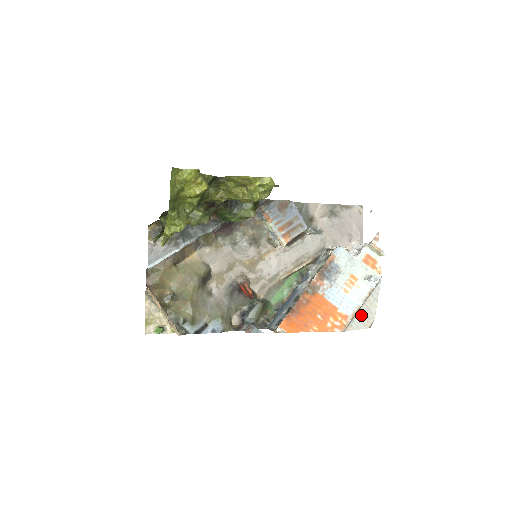
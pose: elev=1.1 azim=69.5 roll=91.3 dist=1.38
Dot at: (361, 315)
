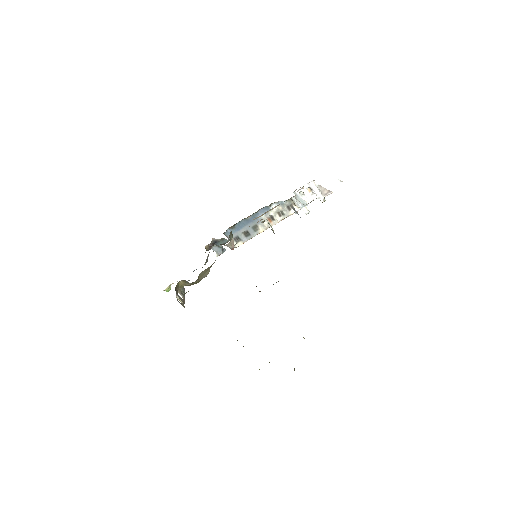
Dot at: occluded
